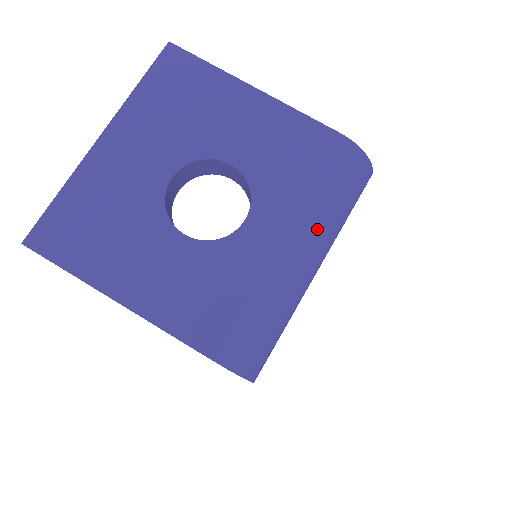
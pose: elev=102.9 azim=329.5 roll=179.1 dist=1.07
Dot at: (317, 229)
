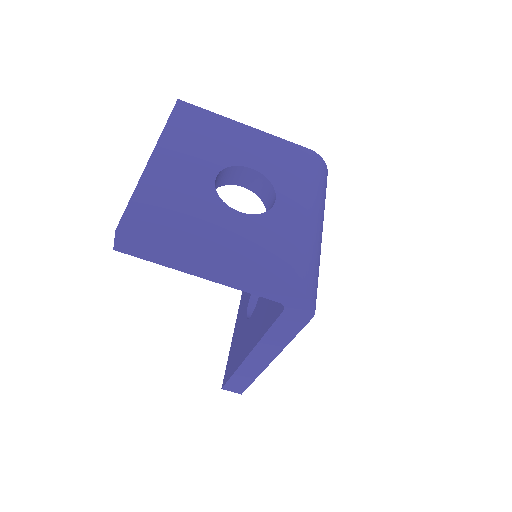
Dot at: (319, 204)
